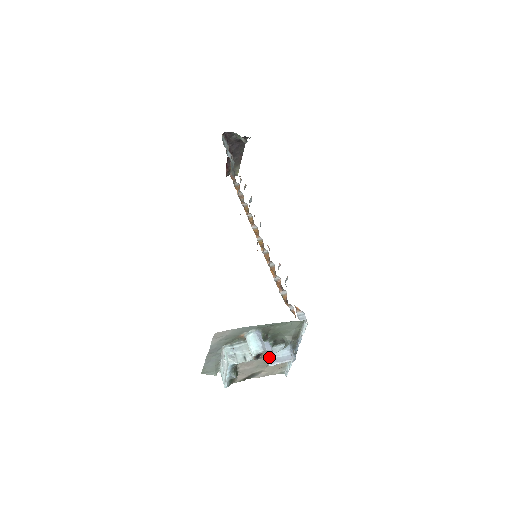
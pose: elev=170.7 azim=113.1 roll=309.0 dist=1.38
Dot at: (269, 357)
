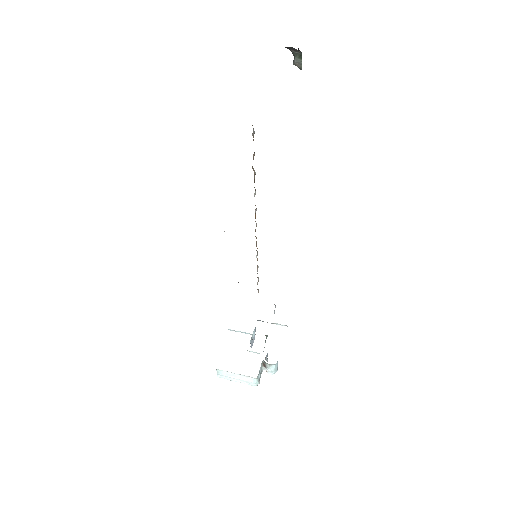
Dot at: (259, 353)
